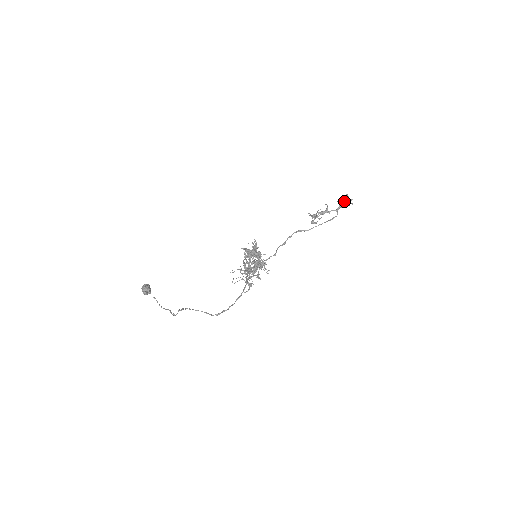
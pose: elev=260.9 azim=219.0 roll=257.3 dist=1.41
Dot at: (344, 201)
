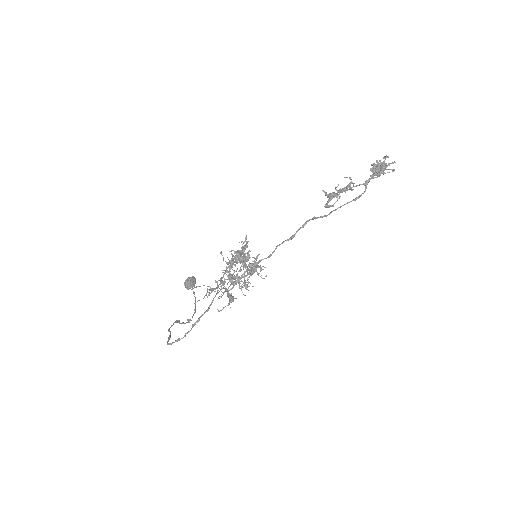
Dot at: (377, 168)
